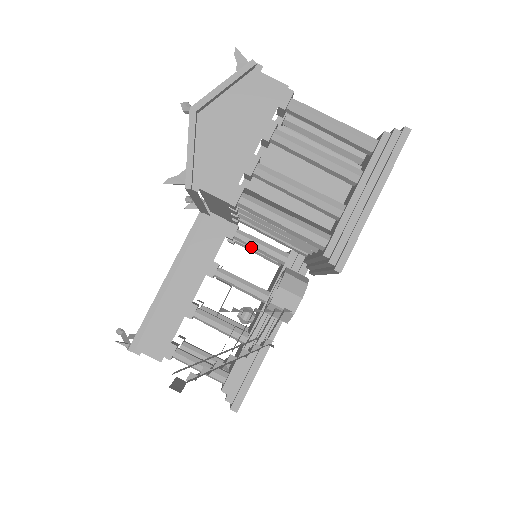
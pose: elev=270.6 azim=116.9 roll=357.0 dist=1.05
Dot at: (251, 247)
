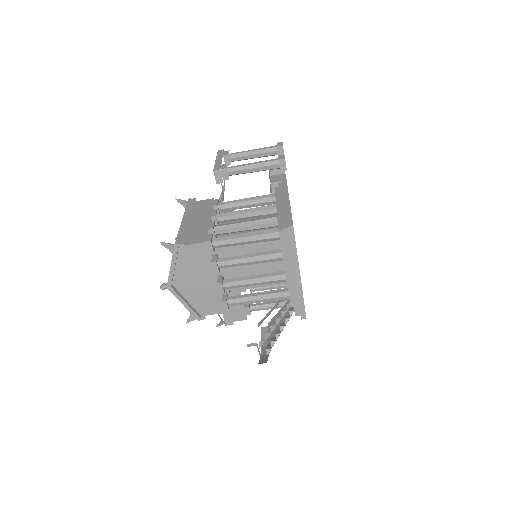
Dot at: occluded
